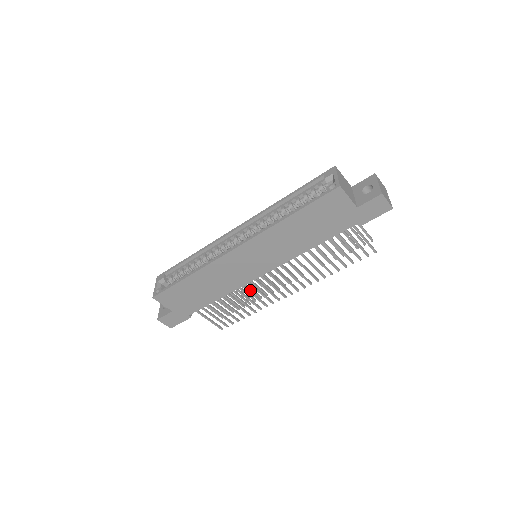
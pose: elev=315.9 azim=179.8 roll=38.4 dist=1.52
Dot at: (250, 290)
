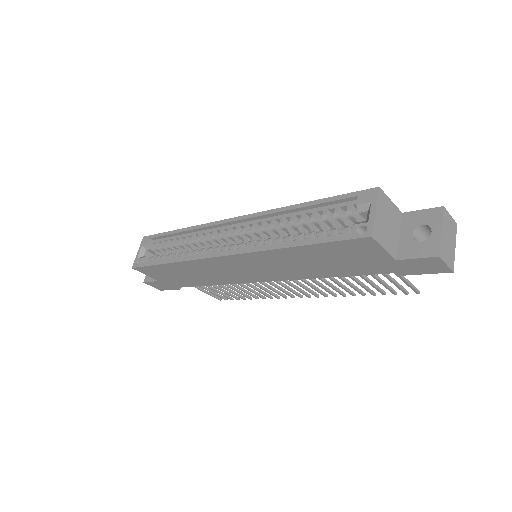
Dot at: occluded
